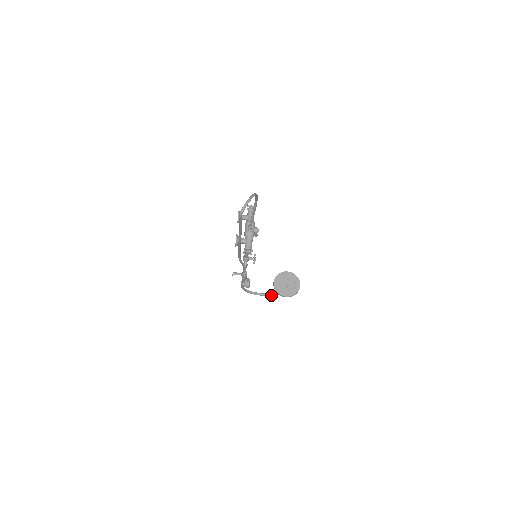
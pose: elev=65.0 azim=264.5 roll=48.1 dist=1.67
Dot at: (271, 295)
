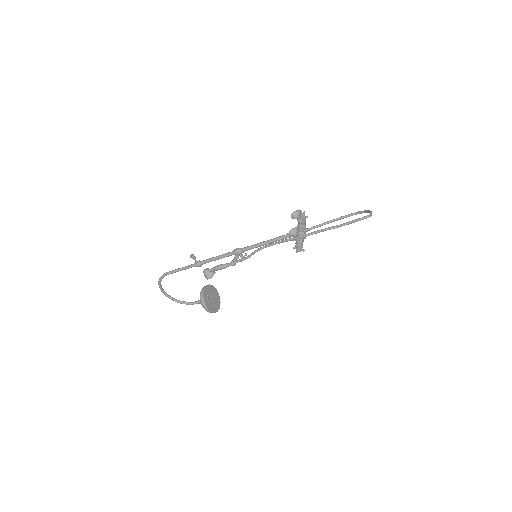
Dot at: (174, 300)
